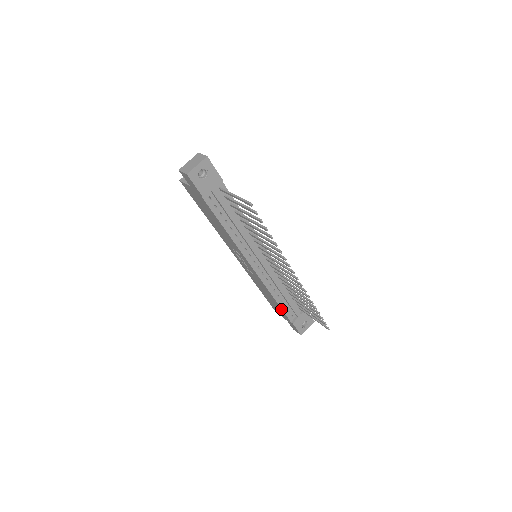
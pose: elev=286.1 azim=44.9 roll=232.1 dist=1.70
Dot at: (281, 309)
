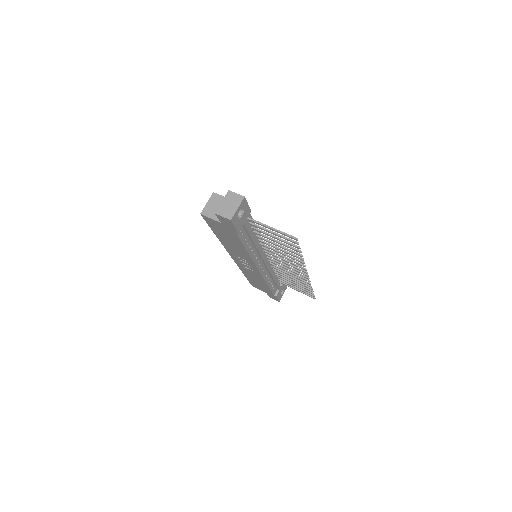
Dot at: (269, 289)
